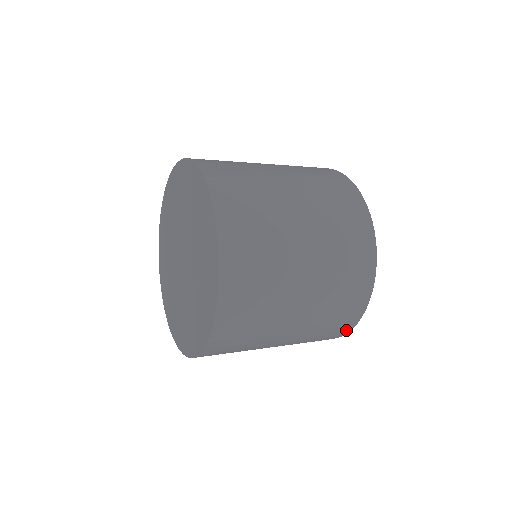
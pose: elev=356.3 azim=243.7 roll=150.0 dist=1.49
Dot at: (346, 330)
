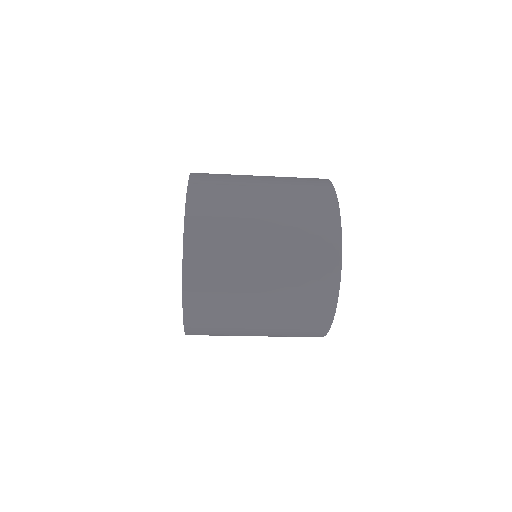
Dot at: (325, 325)
